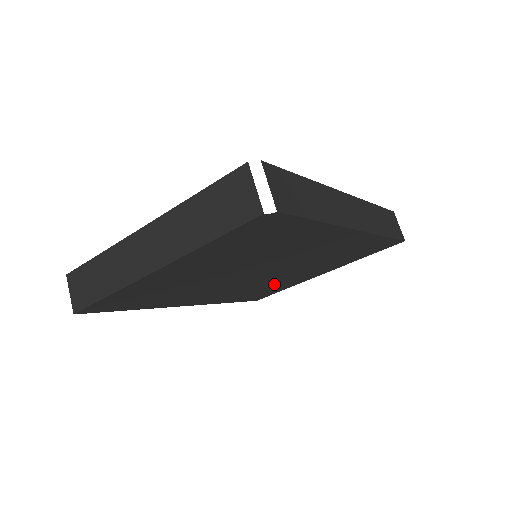
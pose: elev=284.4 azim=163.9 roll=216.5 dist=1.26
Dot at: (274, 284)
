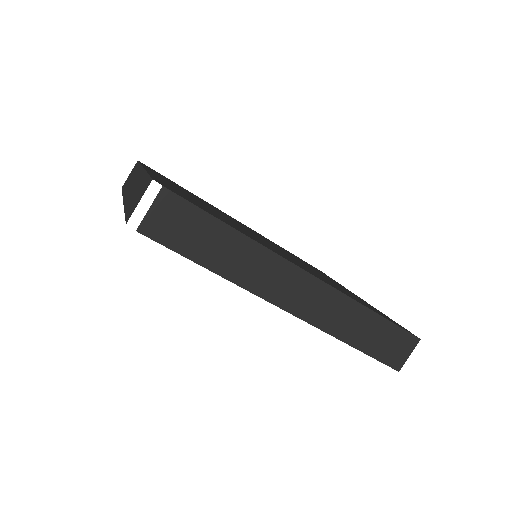
Dot at: occluded
